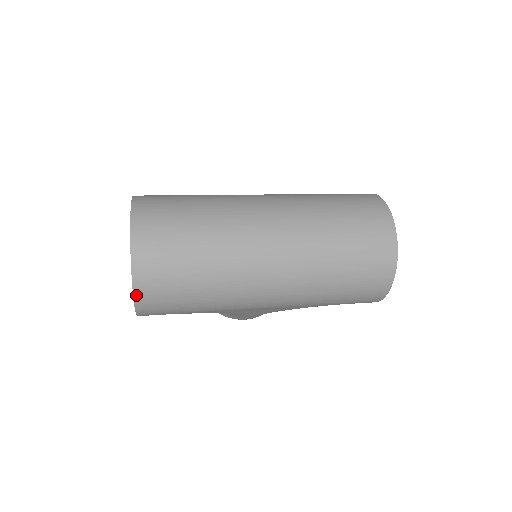
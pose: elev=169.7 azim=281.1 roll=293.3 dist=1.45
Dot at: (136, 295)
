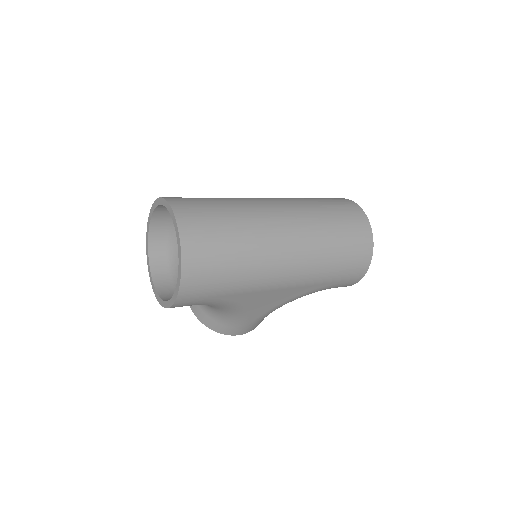
Dot at: (183, 269)
